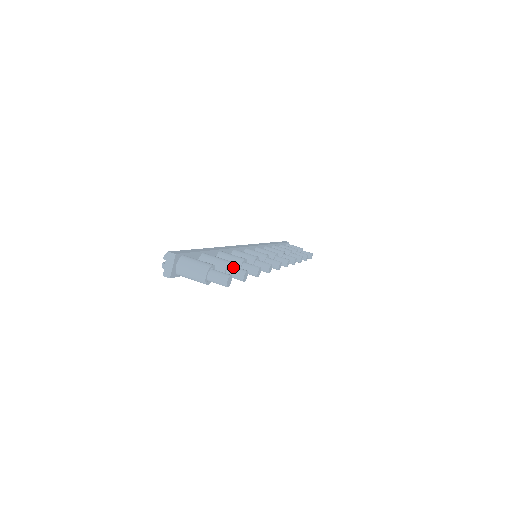
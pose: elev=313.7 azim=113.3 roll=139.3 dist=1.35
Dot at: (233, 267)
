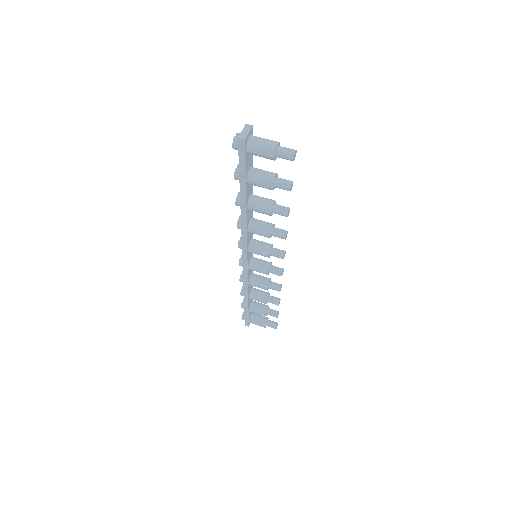
Dot at: (281, 178)
